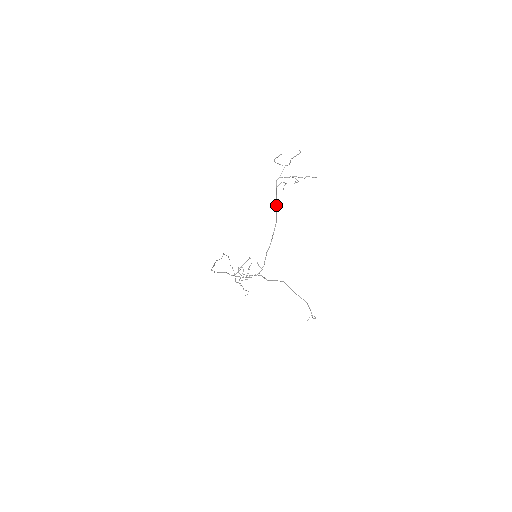
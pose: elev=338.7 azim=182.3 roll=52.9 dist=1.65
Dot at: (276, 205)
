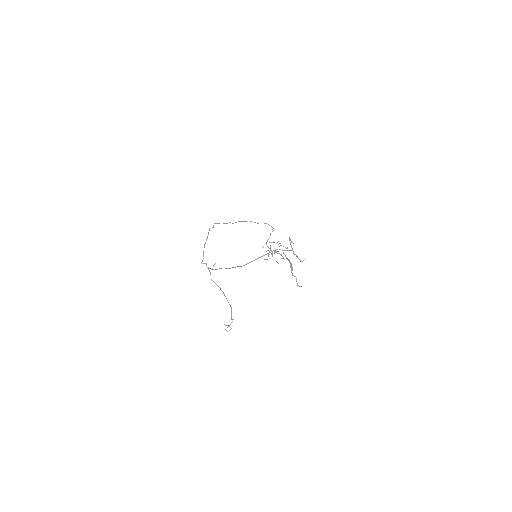
Dot at: (258, 258)
